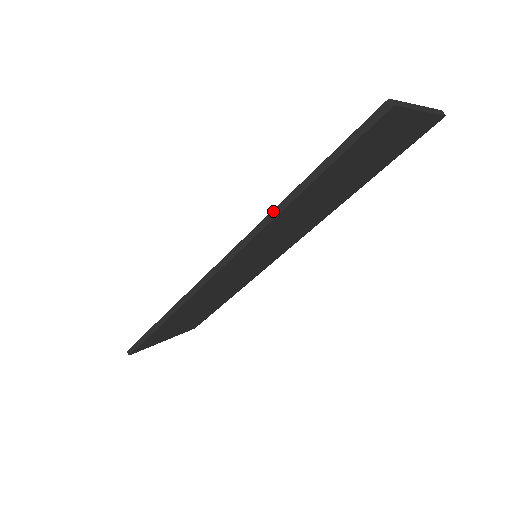
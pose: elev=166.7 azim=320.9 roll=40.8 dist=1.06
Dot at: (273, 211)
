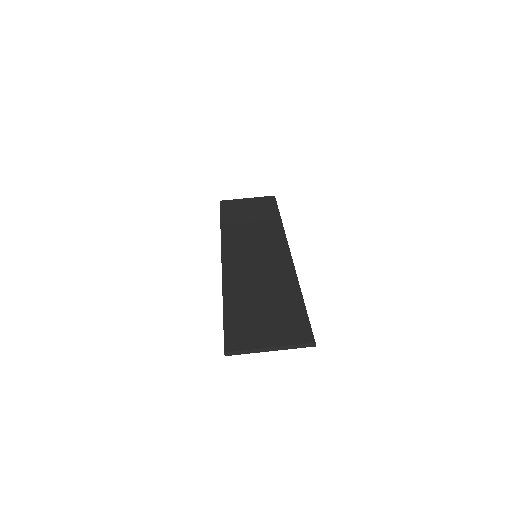
Dot at: (222, 291)
